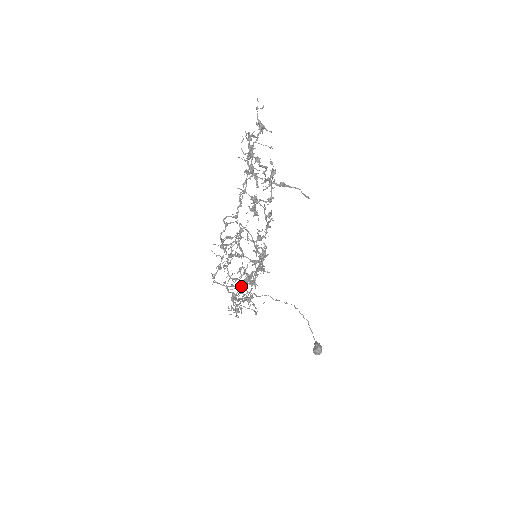
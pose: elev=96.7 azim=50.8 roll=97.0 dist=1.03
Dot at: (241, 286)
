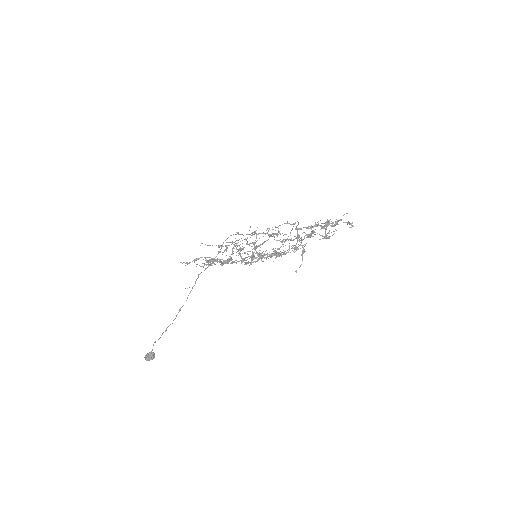
Dot at: occluded
